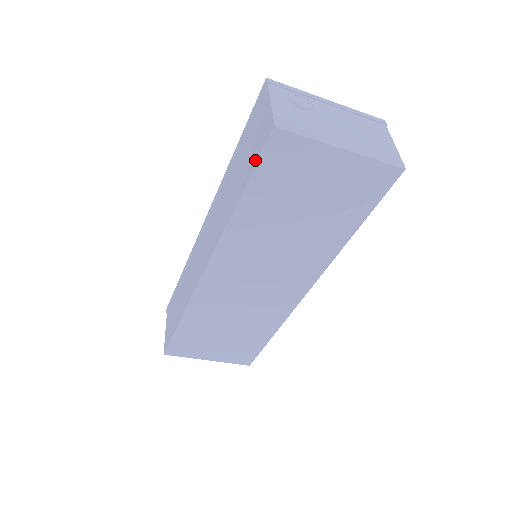
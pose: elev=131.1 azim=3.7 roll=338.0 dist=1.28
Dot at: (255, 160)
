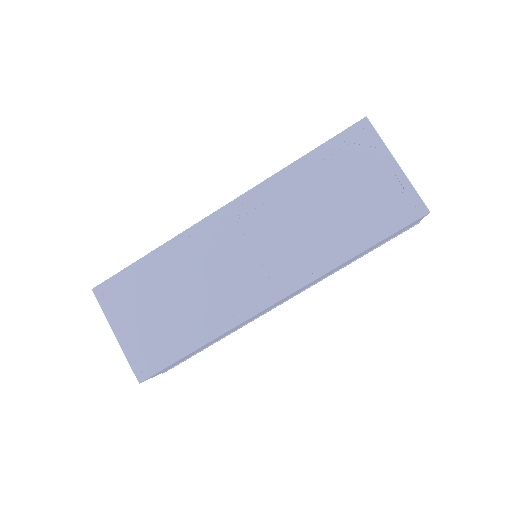
Dot at: (335, 137)
